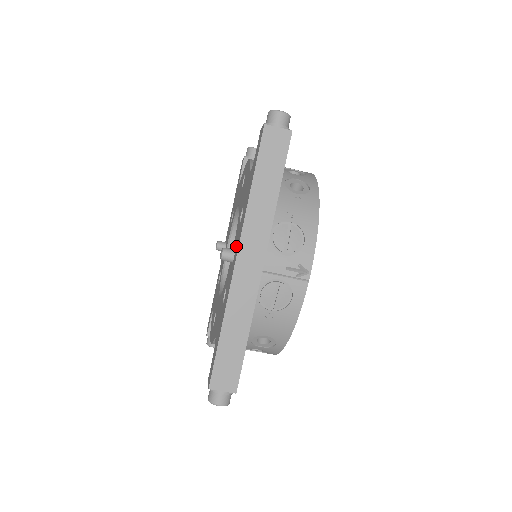
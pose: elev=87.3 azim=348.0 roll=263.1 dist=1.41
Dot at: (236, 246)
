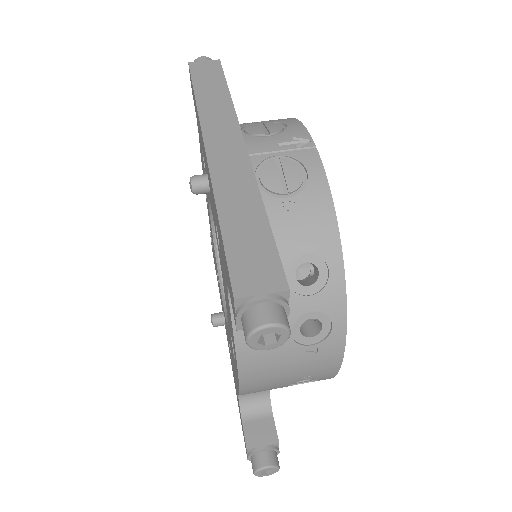
Dot at: occluded
